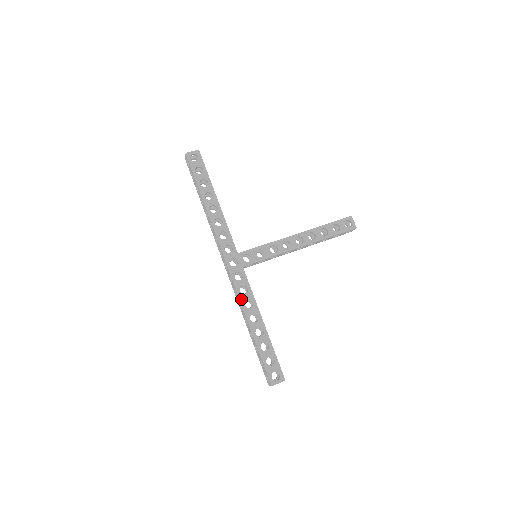
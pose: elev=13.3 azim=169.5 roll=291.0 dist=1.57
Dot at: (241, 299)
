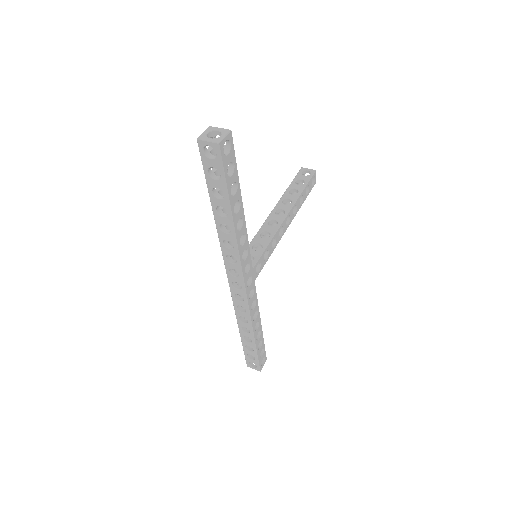
Dot at: (251, 316)
